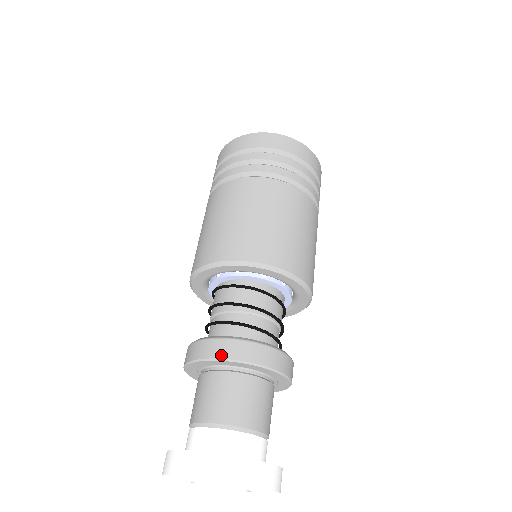
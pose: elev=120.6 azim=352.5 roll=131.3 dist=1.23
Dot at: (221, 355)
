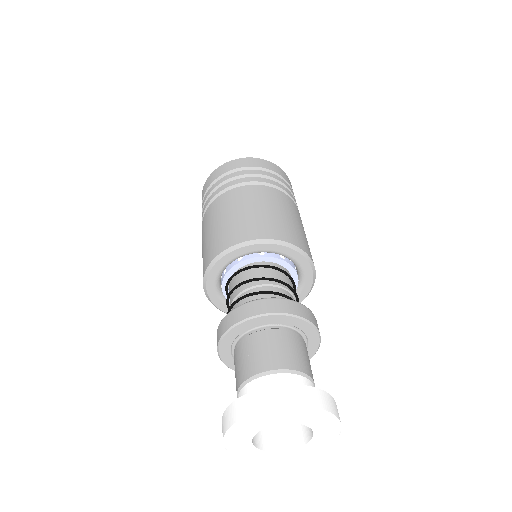
Dot at: (272, 310)
